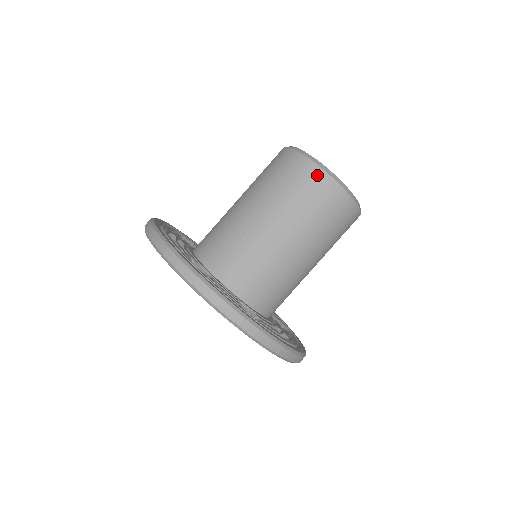
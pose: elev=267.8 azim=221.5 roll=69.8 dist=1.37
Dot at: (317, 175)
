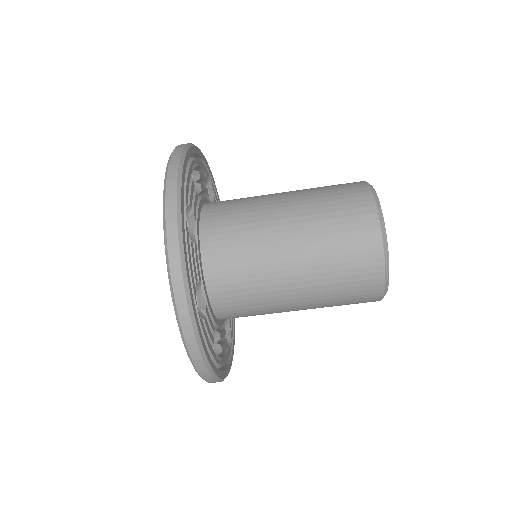
Dot at: (375, 281)
